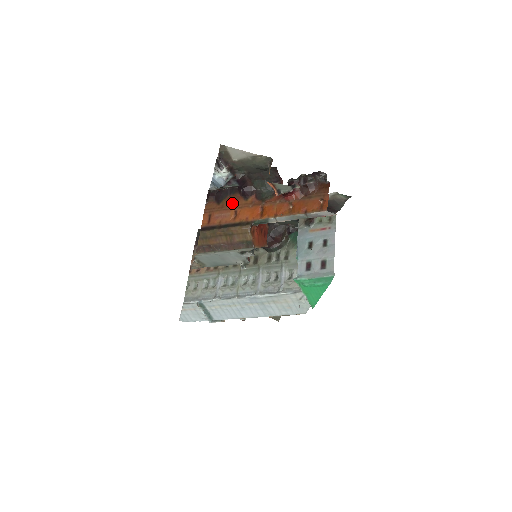
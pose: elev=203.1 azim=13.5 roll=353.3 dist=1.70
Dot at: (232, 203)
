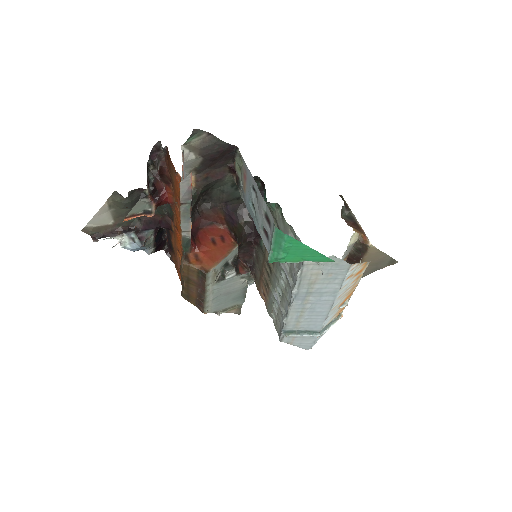
Dot at: (173, 245)
